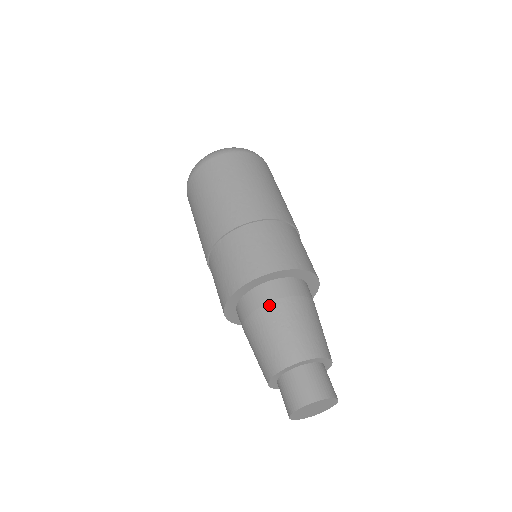
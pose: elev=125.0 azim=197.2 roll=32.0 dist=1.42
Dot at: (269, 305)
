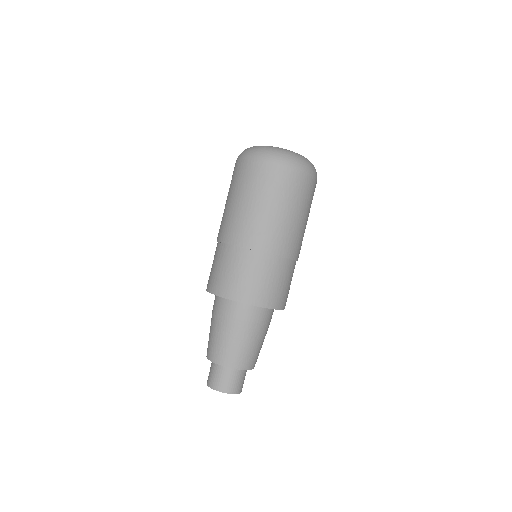
Dot at: (232, 319)
